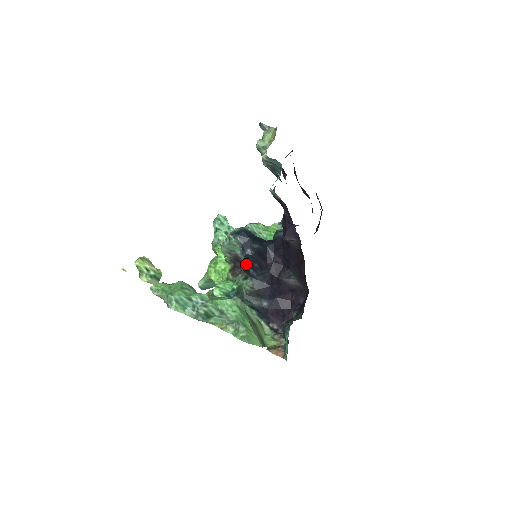
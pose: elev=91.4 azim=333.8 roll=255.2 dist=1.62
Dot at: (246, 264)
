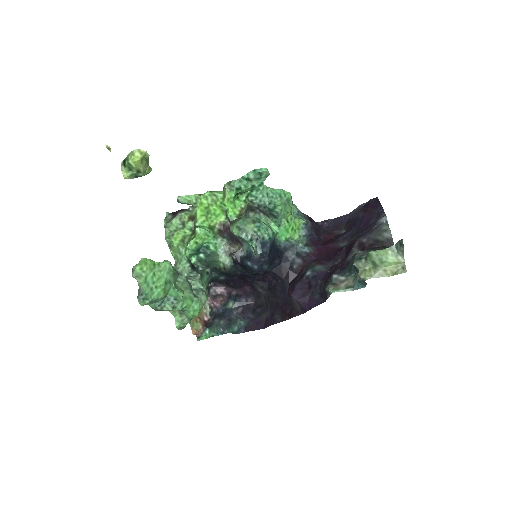
Dot at: (241, 264)
